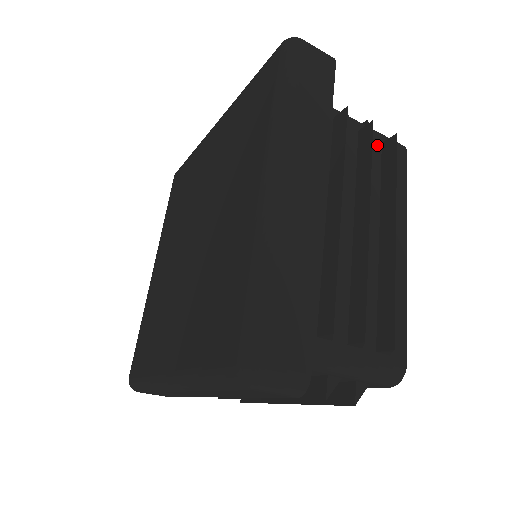
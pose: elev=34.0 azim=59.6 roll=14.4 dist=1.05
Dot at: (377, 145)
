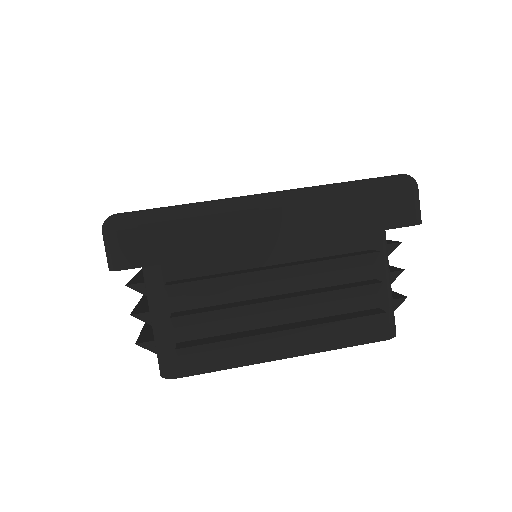
Dot at: occluded
